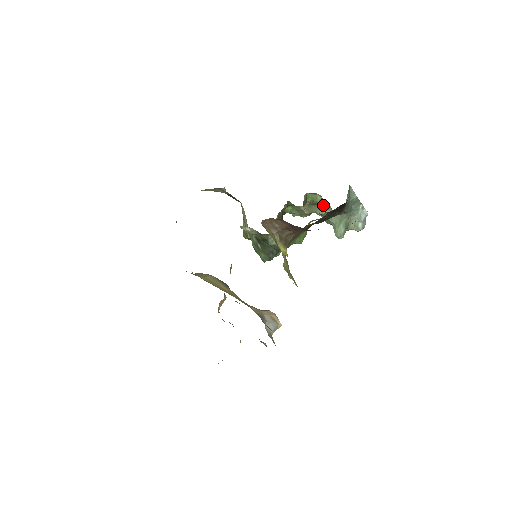
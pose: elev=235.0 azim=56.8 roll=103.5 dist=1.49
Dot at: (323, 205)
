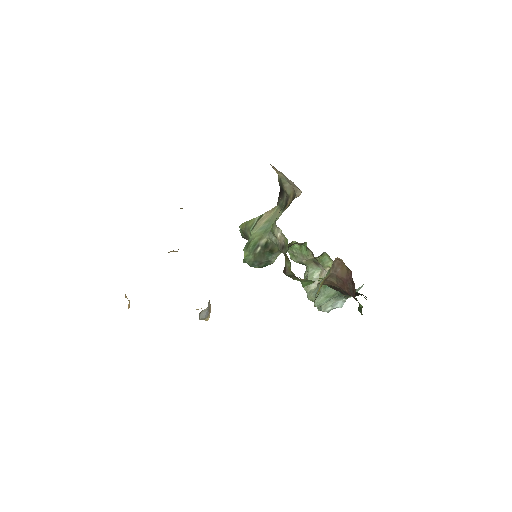
Dot at: (320, 269)
